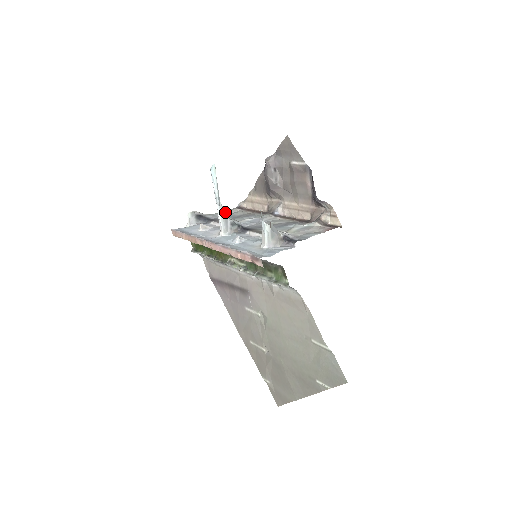
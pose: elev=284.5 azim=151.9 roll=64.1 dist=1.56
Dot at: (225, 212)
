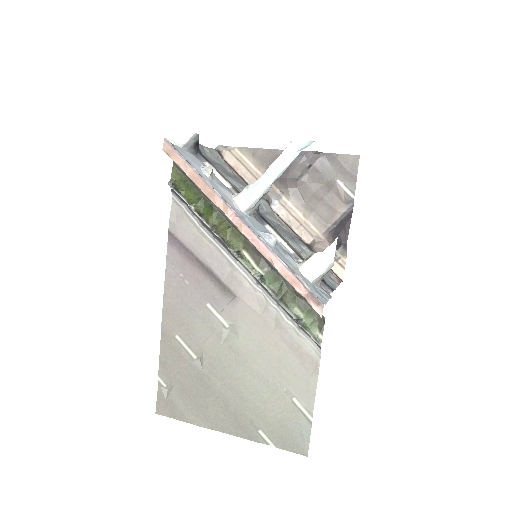
Dot at: (211, 151)
